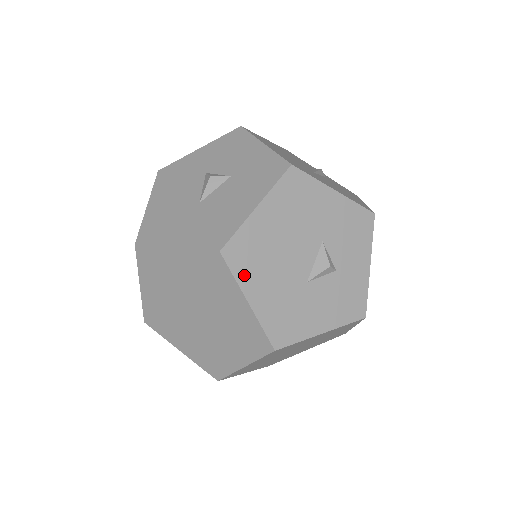
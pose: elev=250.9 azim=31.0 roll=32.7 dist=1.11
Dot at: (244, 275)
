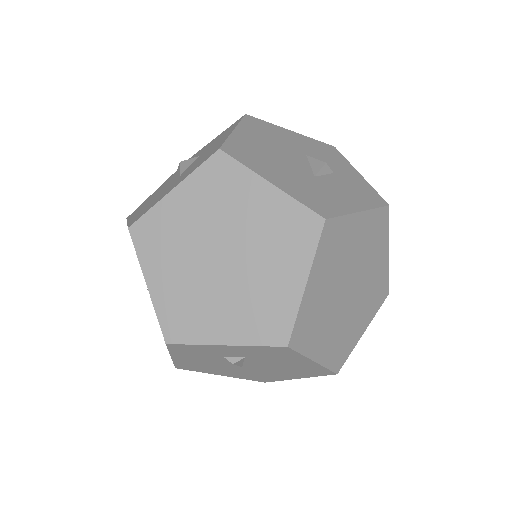
Dot at: (253, 165)
